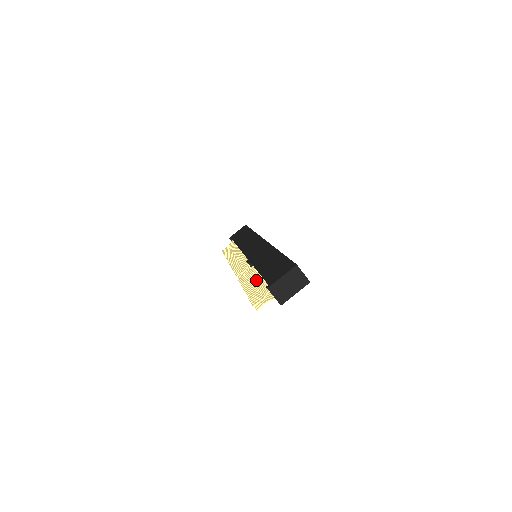
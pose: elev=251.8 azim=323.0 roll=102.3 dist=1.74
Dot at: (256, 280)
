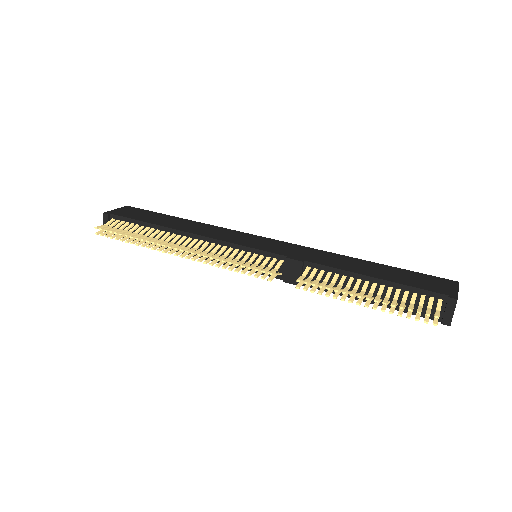
Dot at: (366, 287)
